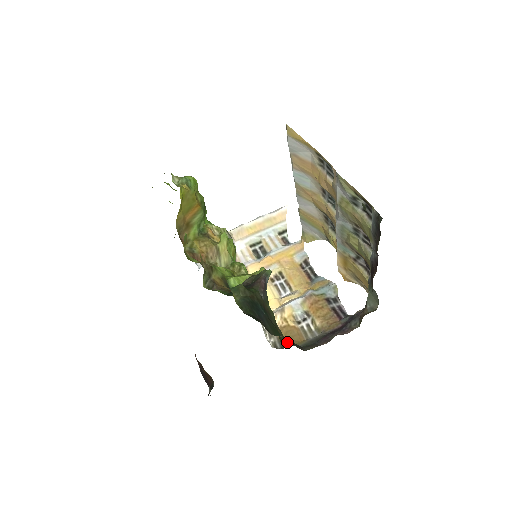
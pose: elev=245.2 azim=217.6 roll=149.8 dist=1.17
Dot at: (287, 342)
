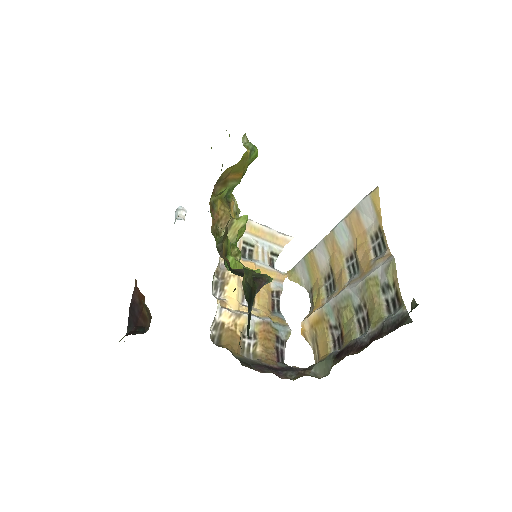
Dot at: occluded
